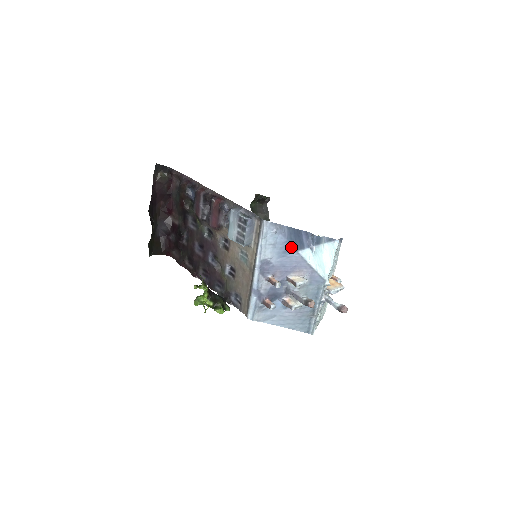
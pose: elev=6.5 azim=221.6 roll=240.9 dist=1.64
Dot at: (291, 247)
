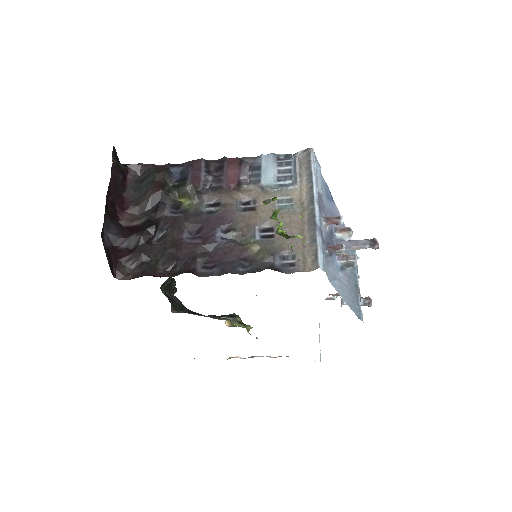
Dot at: (330, 194)
